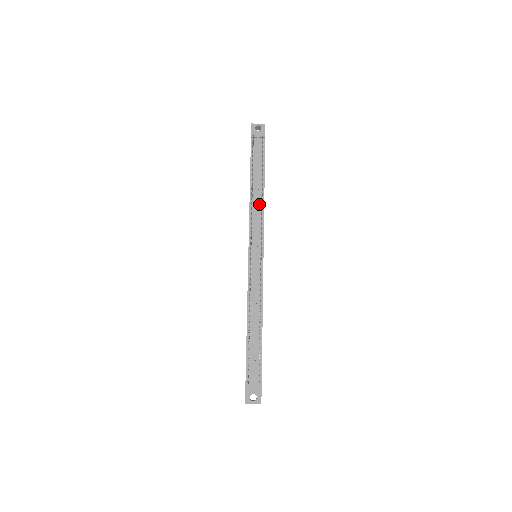
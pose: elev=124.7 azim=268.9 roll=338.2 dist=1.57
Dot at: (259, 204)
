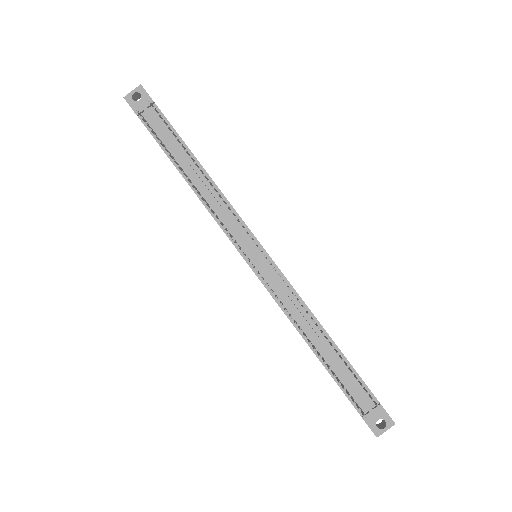
Dot at: (212, 192)
